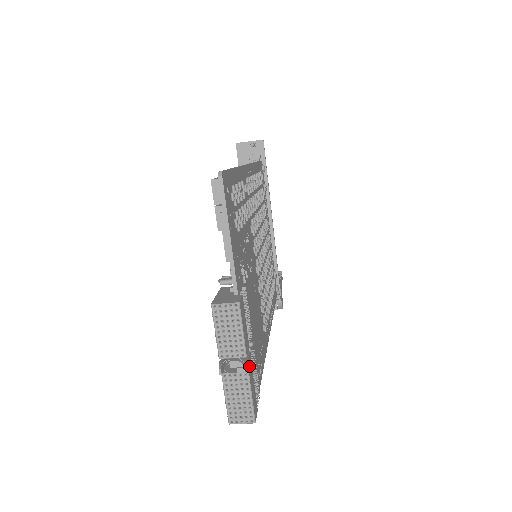
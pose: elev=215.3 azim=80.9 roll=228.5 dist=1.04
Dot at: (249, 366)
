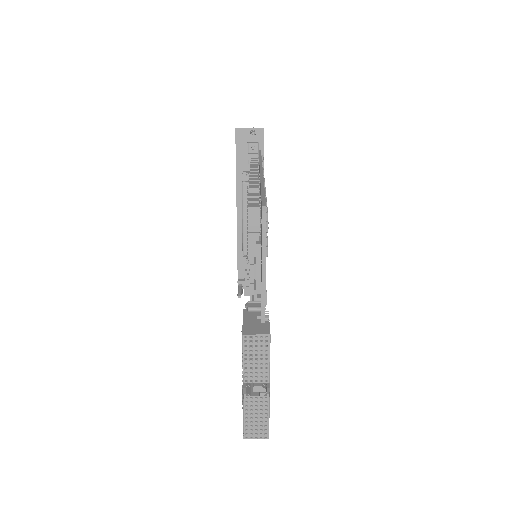
Dot at: occluded
